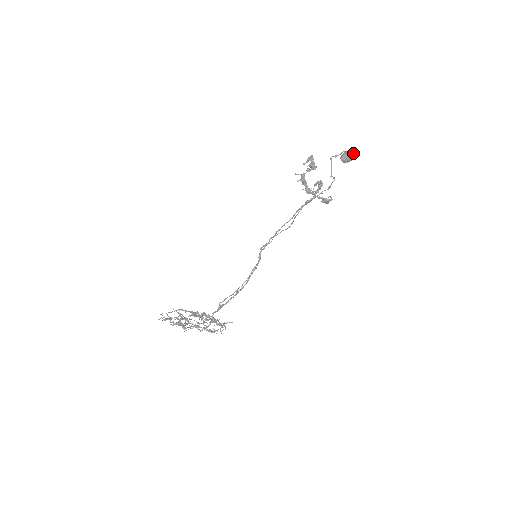
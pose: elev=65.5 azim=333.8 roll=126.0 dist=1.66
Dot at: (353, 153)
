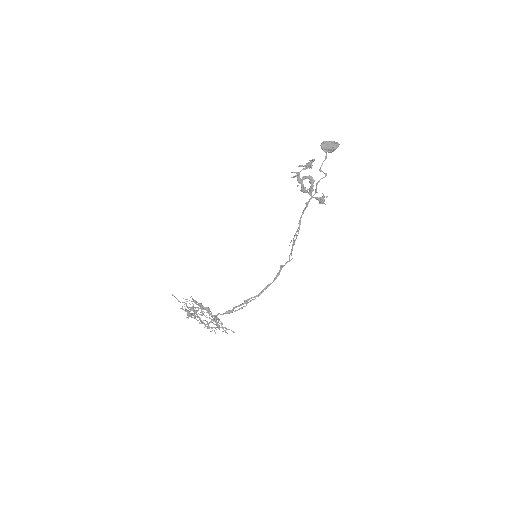
Dot at: (334, 141)
